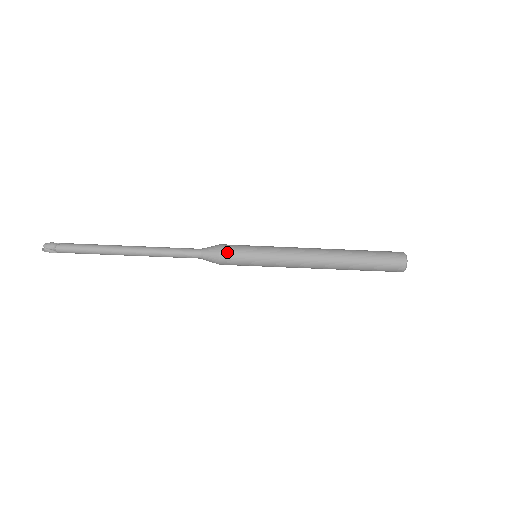
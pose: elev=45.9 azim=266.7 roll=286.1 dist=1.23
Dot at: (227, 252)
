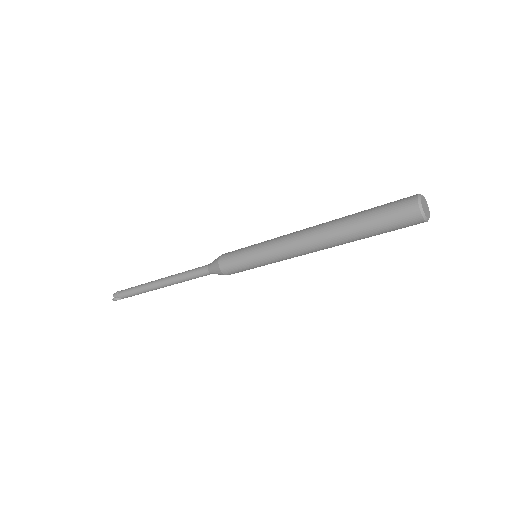
Dot at: (224, 262)
